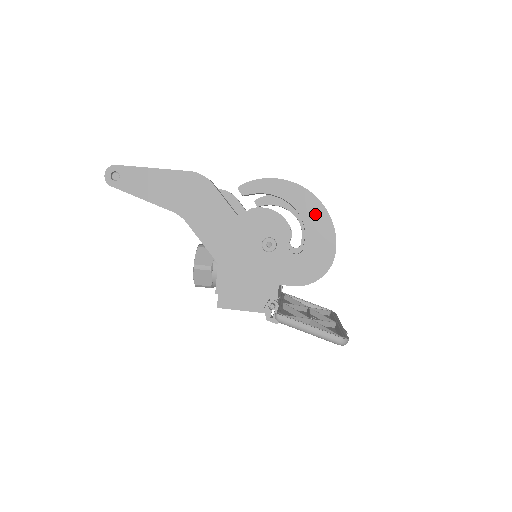
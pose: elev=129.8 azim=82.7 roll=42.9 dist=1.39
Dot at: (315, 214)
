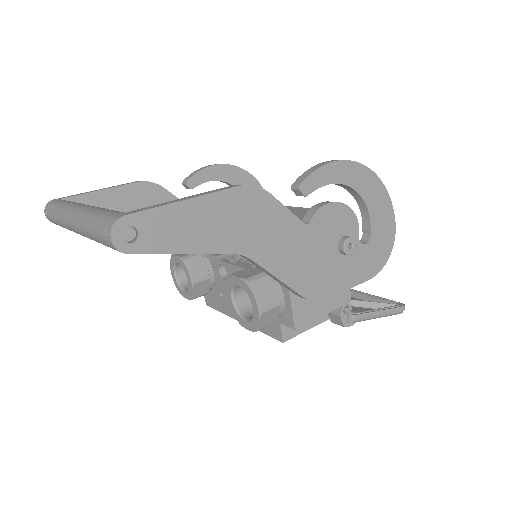
Dot at: (374, 191)
